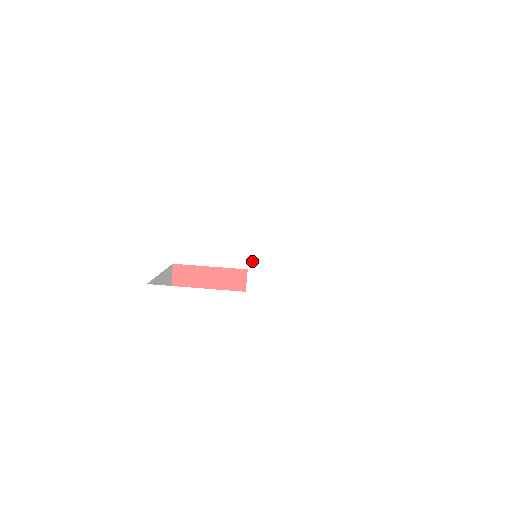
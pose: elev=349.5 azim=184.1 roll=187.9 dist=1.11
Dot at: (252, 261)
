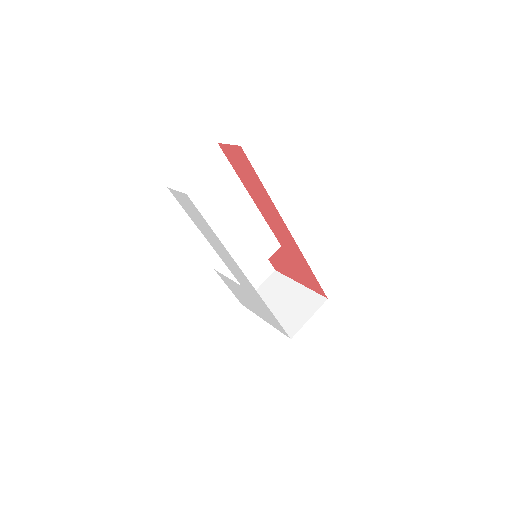
Dot at: (234, 275)
